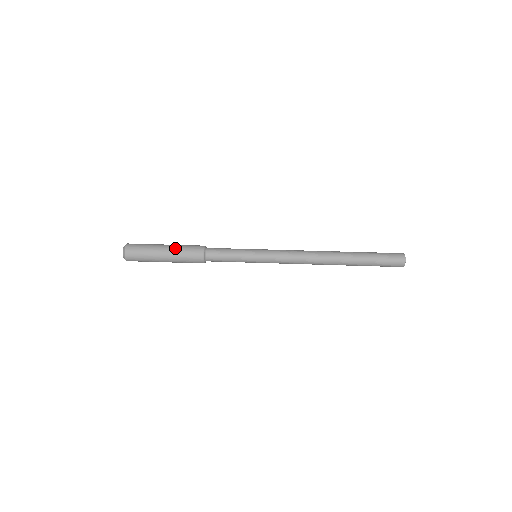
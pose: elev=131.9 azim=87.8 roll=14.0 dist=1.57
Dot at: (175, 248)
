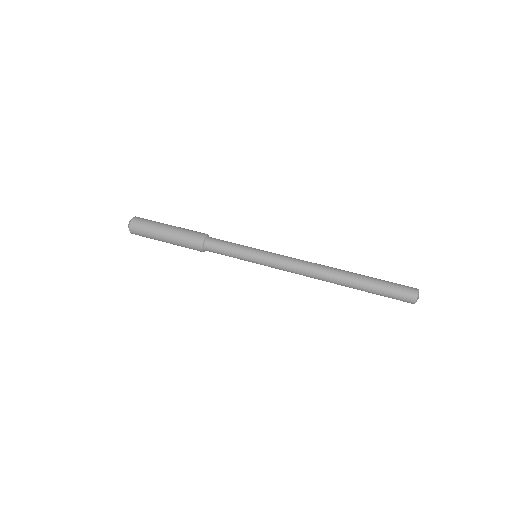
Dot at: (176, 232)
